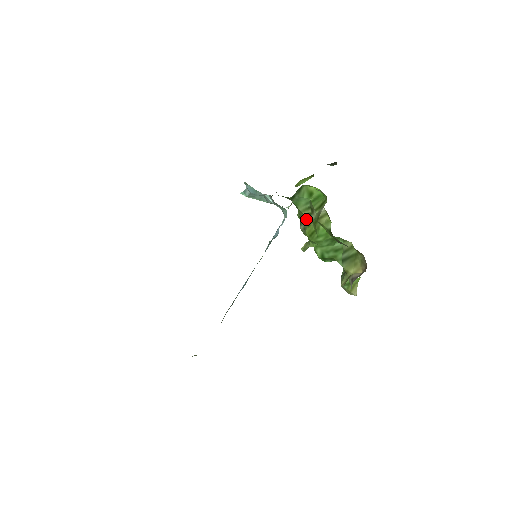
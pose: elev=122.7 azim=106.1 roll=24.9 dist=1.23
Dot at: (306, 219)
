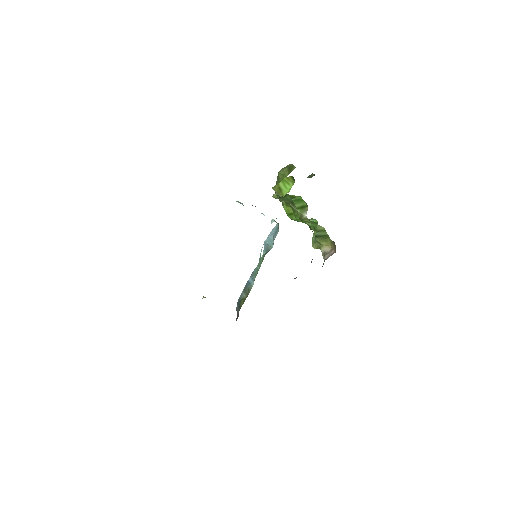
Dot at: (285, 202)
